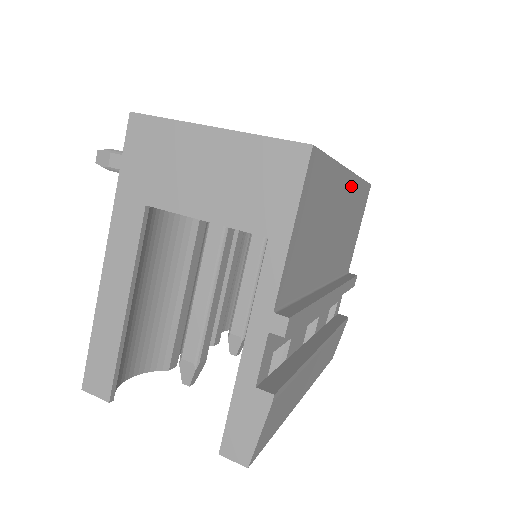
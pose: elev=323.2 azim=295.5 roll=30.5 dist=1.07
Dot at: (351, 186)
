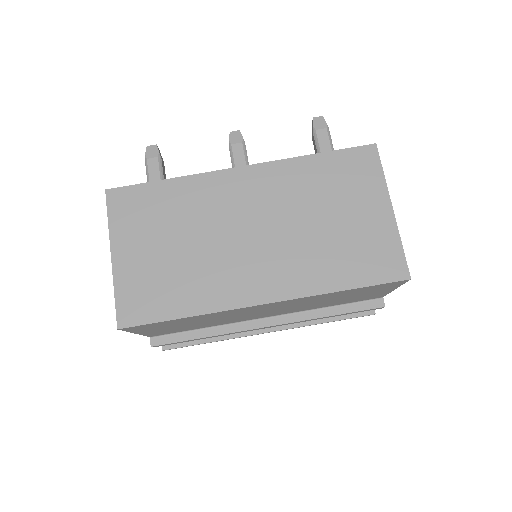
Dot at: (284, 302)
